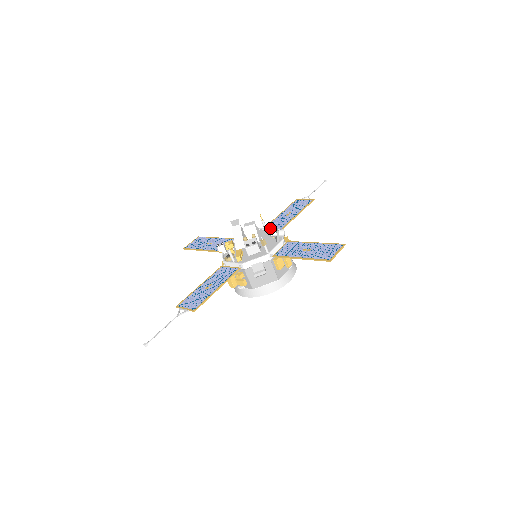
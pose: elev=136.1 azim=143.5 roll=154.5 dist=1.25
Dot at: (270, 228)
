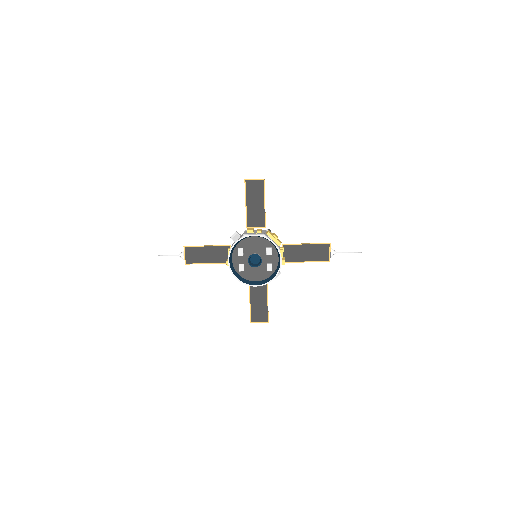
Dot at: occluded
